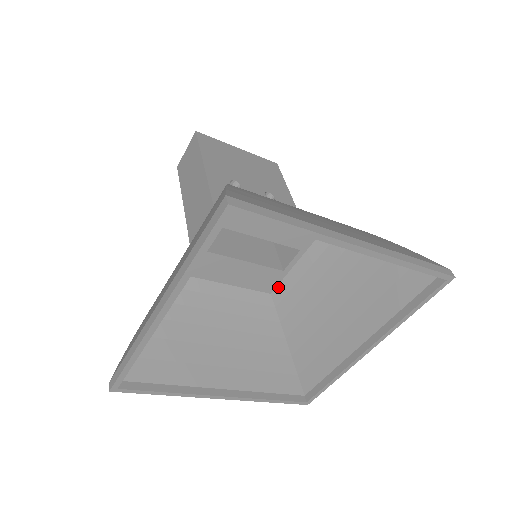
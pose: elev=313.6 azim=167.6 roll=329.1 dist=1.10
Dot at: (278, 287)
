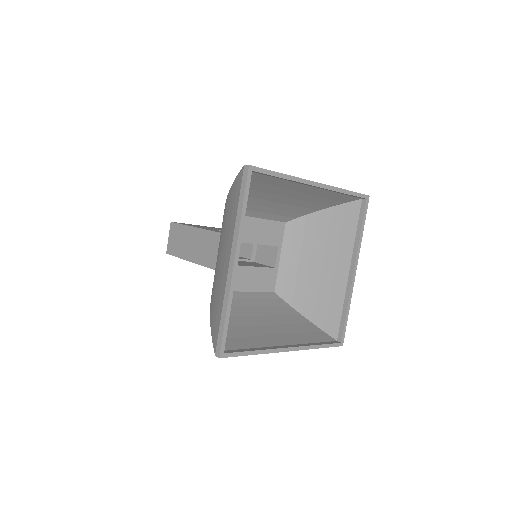
Dot at: (277, 283)
